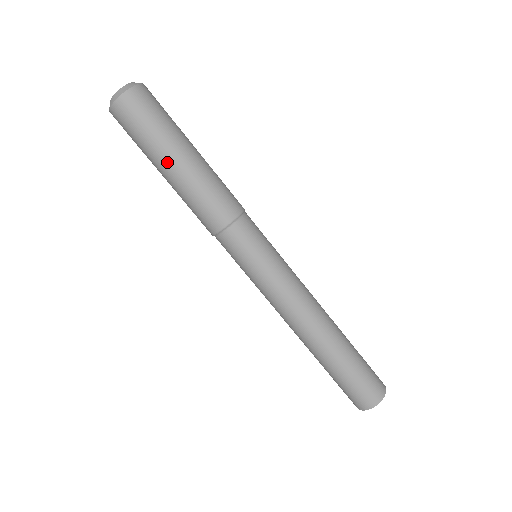
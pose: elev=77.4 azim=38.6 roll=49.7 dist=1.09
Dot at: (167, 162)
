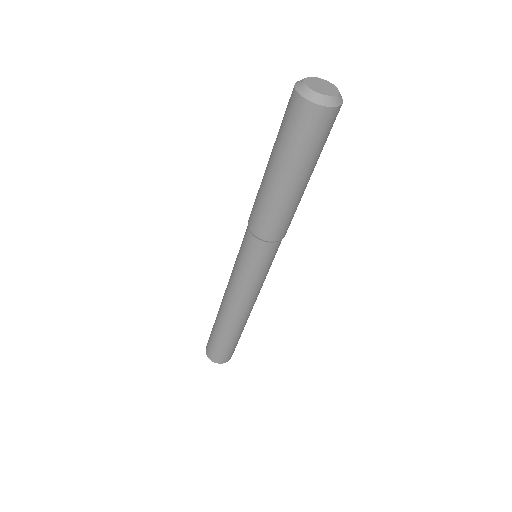
Dot at: (281, 173)
